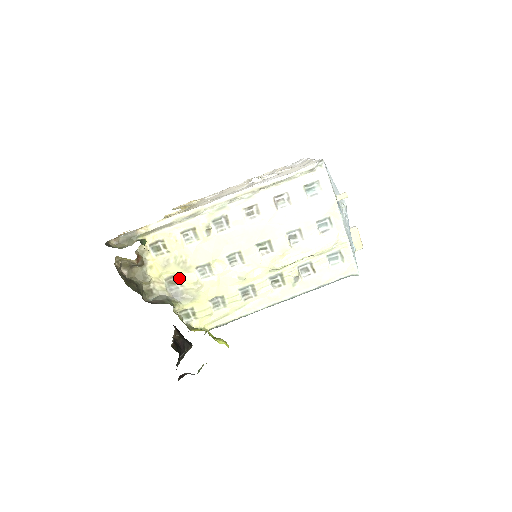
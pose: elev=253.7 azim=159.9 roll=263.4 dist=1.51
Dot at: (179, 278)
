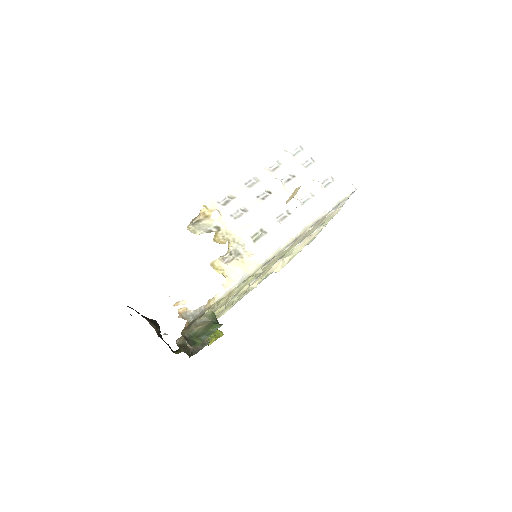
Dot at: occluded
